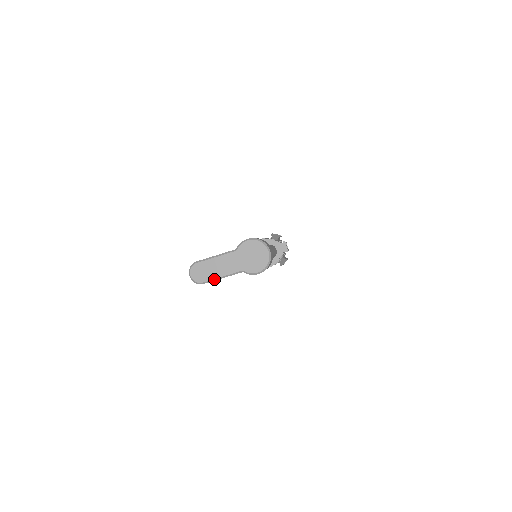
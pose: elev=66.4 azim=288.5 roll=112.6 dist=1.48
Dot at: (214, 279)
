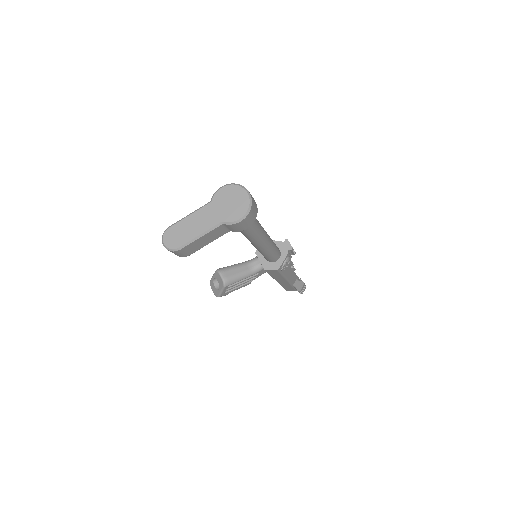
Dot at: (191, 240)
